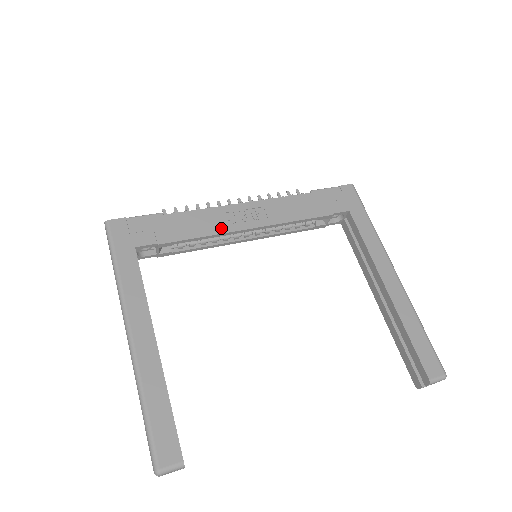
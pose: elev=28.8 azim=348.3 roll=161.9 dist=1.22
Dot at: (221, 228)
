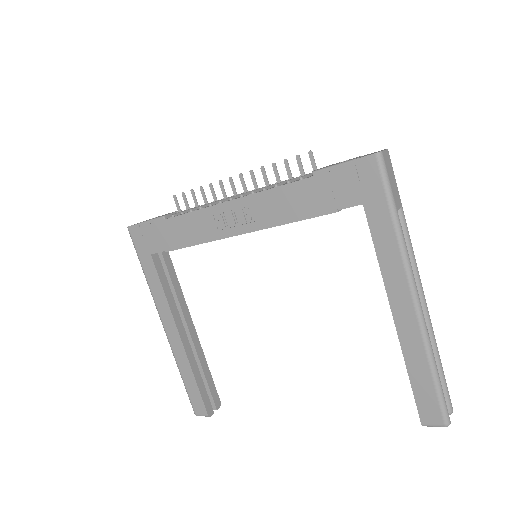
Dot at: (212, 234)
